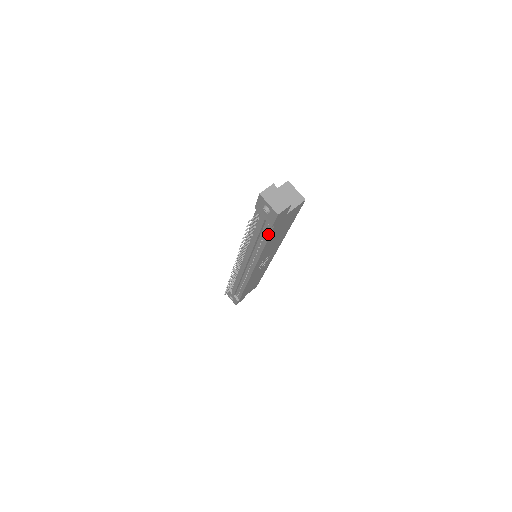
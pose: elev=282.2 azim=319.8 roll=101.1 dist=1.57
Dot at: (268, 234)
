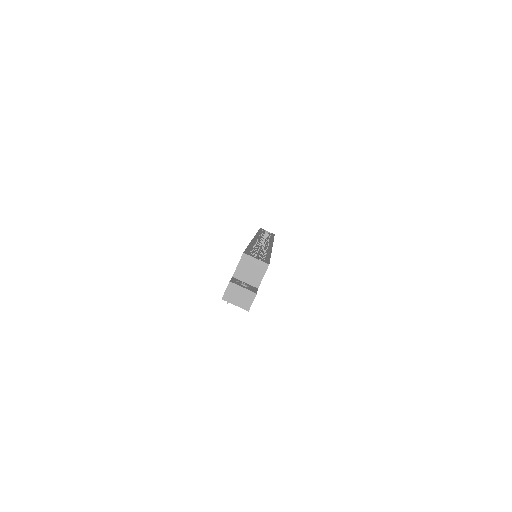
Dot at: occluded
